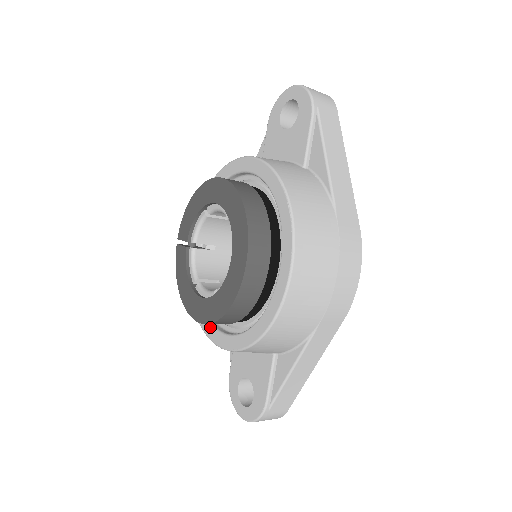
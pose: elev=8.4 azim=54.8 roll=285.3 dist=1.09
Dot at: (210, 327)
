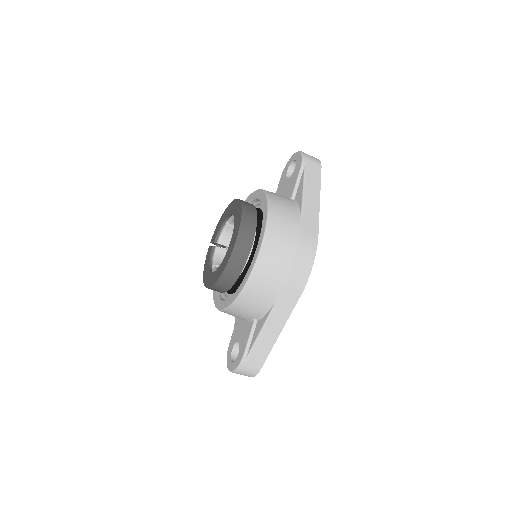
Dot at: (218, 299)
